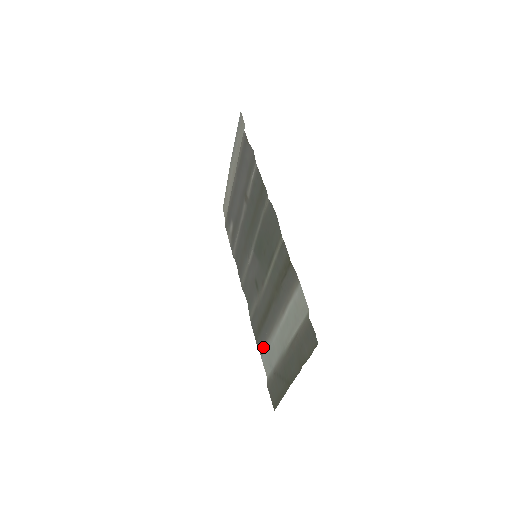
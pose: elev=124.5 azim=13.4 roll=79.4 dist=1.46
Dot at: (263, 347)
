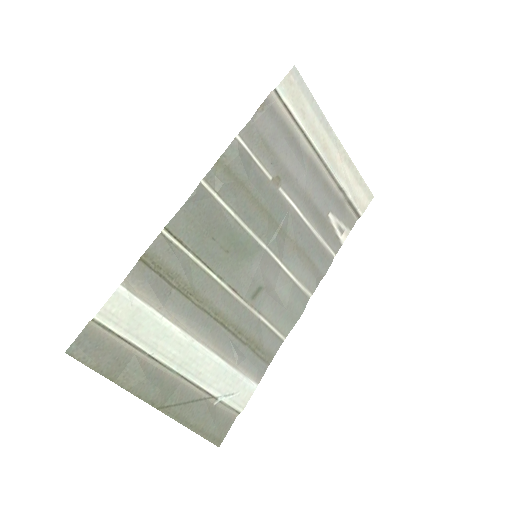
Dot at: (247, 371)
